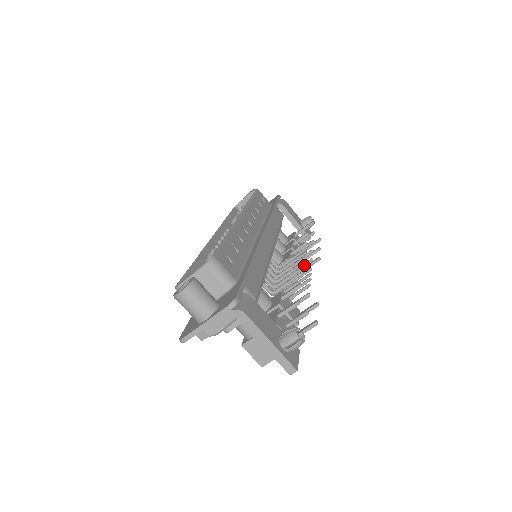
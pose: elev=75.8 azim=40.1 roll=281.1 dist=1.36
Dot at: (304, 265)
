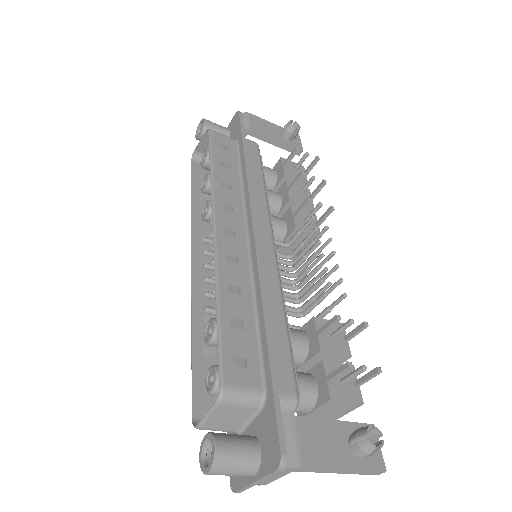
Dot at: (319, 236)
